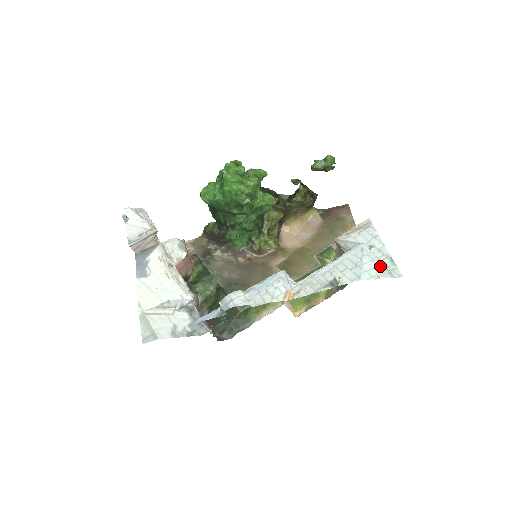
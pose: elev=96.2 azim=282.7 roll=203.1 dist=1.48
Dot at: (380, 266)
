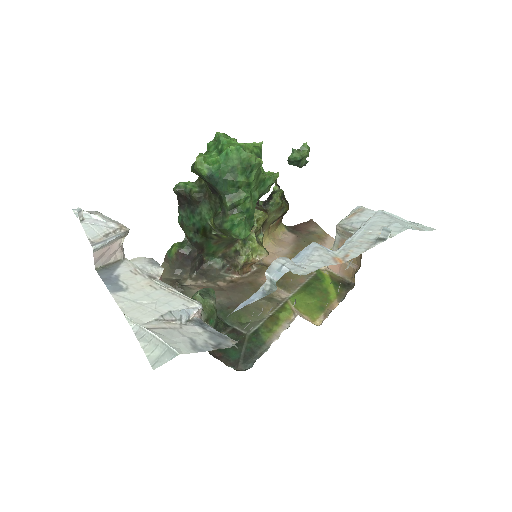
Dot at: (410, 223)
